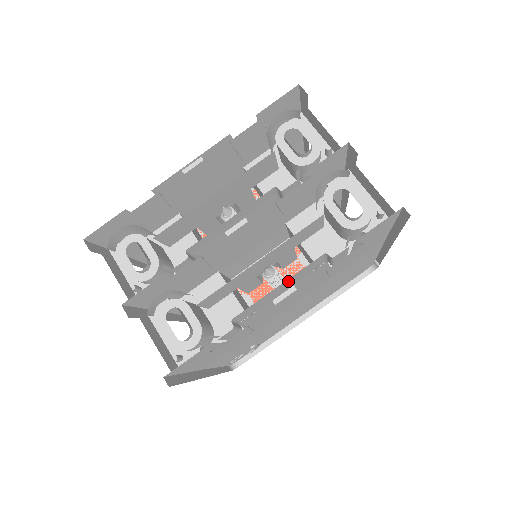
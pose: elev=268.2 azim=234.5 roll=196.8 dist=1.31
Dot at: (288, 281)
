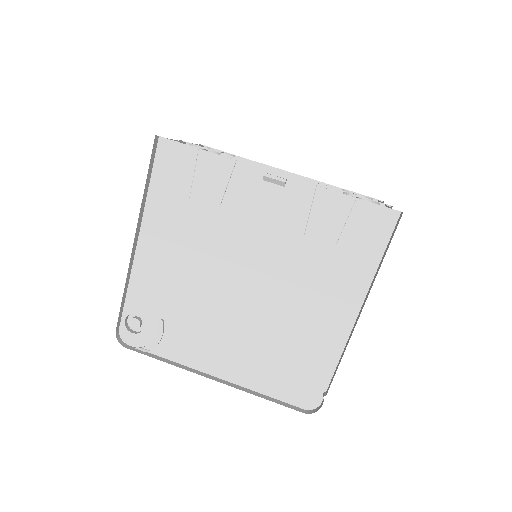
Dot at: occluded
